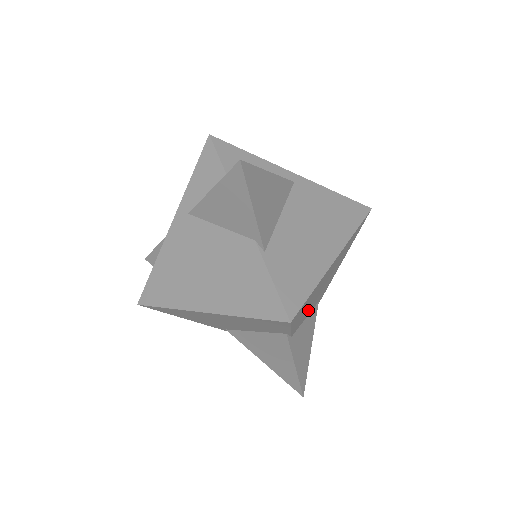
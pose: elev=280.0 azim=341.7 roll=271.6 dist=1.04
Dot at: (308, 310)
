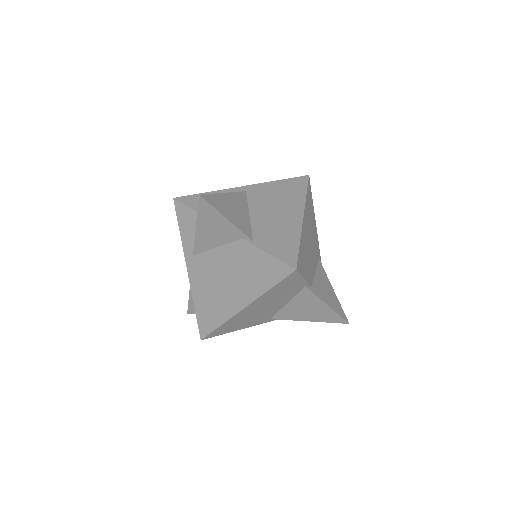
Dot at: (311, 264)
